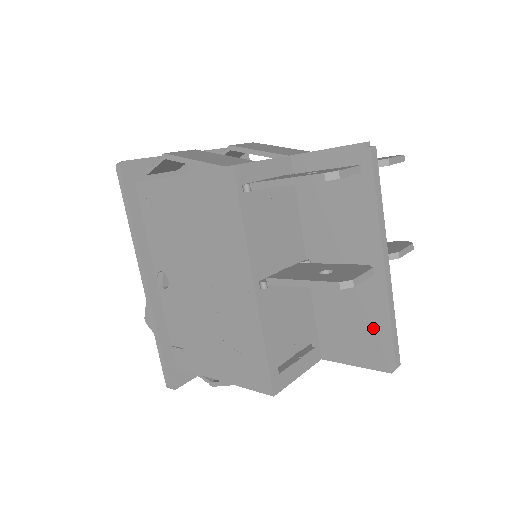
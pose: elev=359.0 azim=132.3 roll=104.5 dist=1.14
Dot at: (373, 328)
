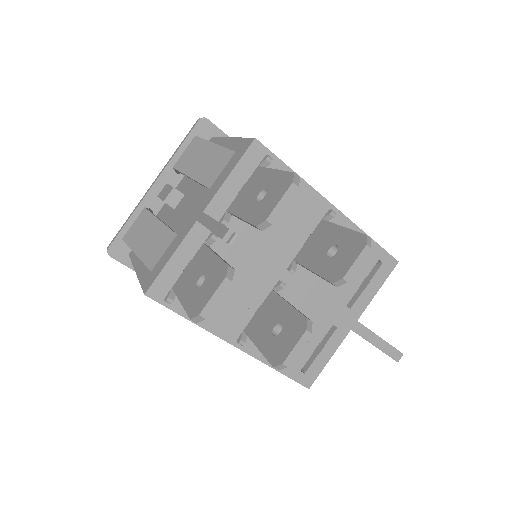
Dot at: occluded
